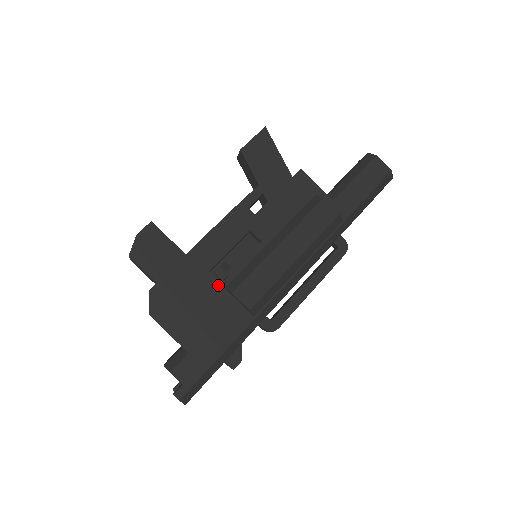
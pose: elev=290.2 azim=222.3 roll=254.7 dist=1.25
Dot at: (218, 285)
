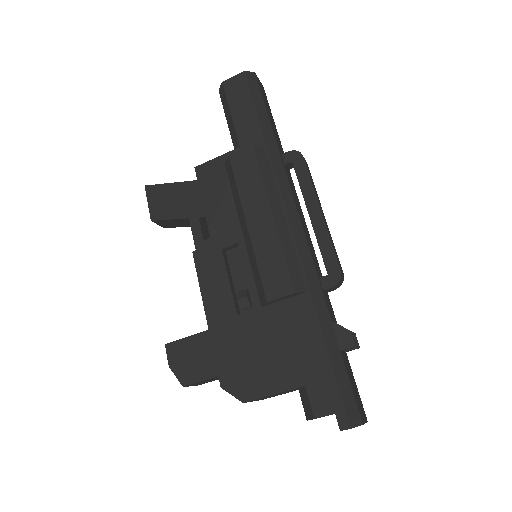
Dot at: (254, 313)
